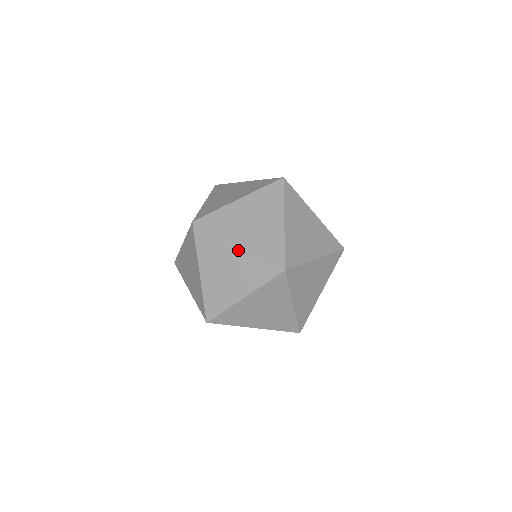
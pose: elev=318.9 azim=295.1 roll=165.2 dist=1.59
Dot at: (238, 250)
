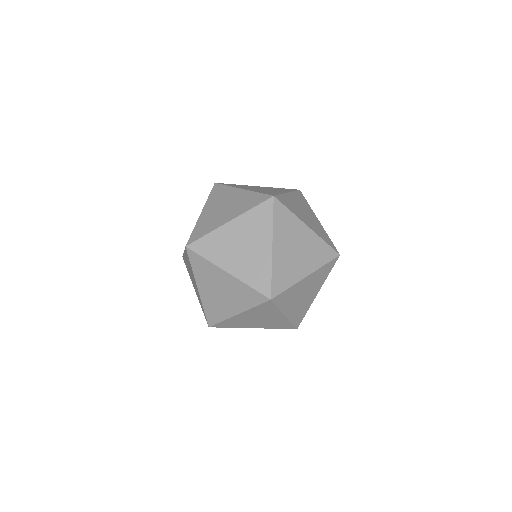
Dot at: occluded
